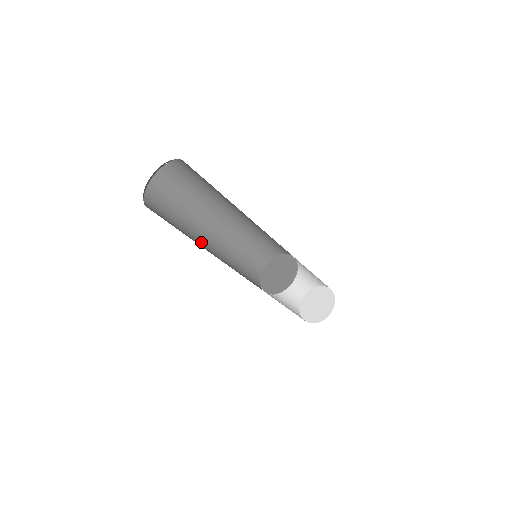
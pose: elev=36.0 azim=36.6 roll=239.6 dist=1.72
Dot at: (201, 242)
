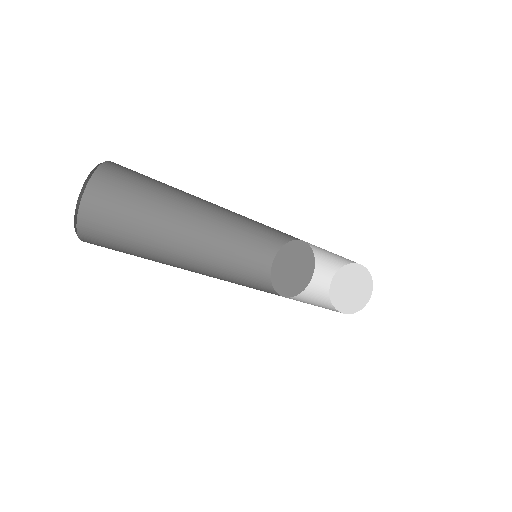
Dot at: (178, 236)
